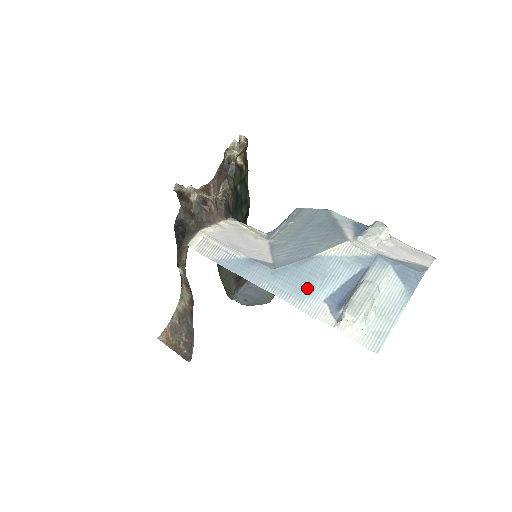
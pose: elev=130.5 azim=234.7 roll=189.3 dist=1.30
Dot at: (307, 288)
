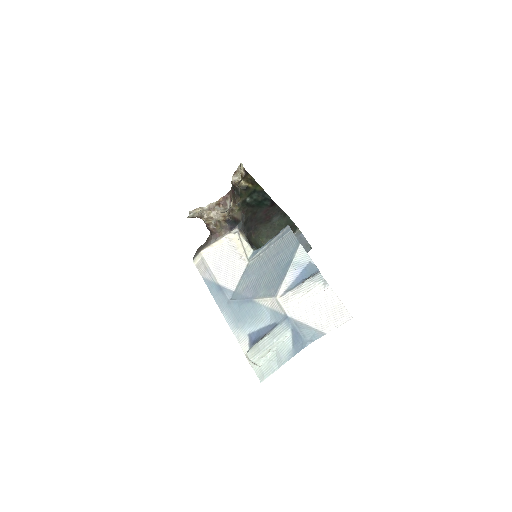
Dot at: (242, 322)
